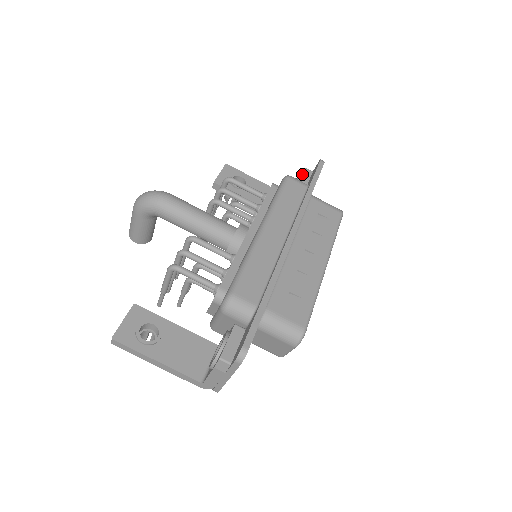
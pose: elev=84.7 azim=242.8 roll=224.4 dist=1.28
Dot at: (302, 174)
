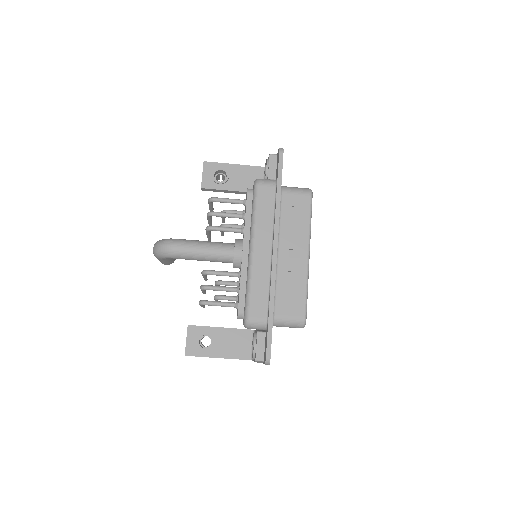
Dot at: (269, 164)
